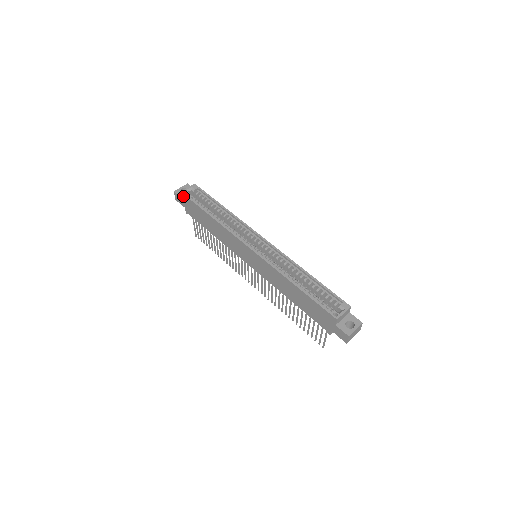
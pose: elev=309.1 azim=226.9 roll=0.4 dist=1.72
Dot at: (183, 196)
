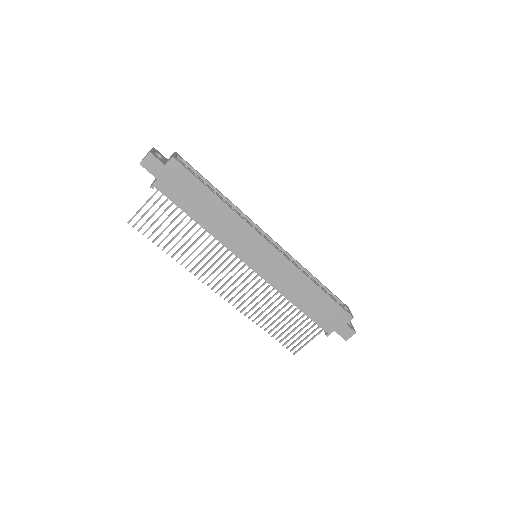
Dot at: (173, 163)
